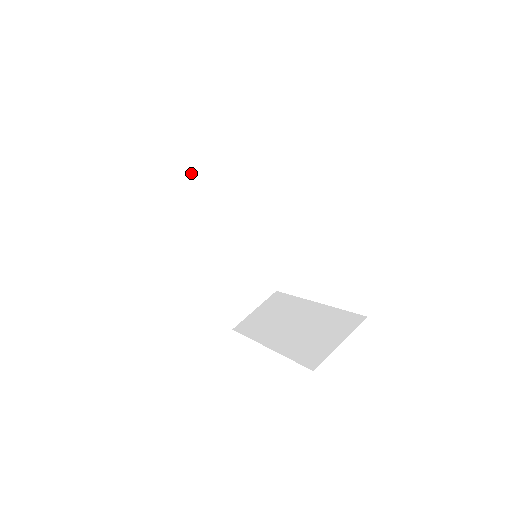
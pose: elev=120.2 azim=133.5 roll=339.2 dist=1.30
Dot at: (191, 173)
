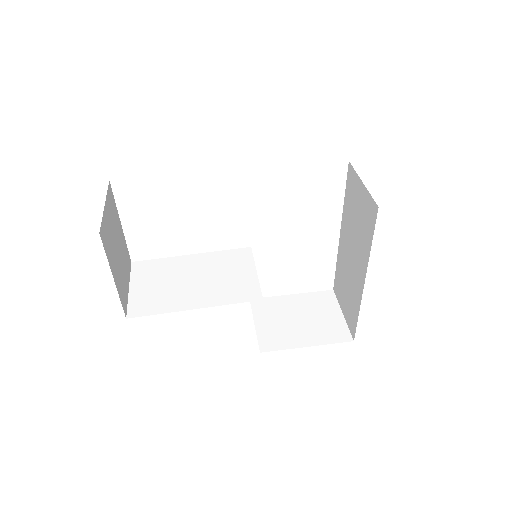
Dot at: (153, 288)
